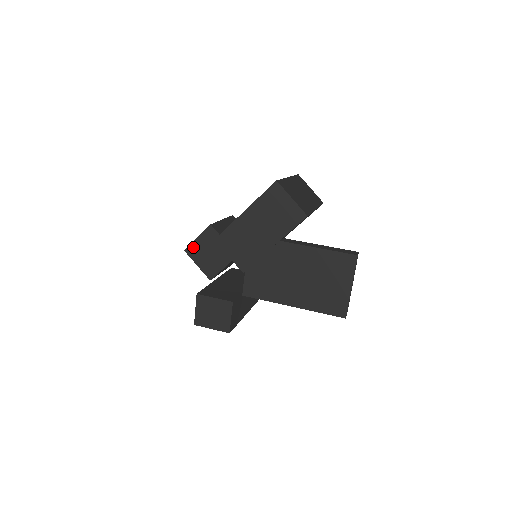
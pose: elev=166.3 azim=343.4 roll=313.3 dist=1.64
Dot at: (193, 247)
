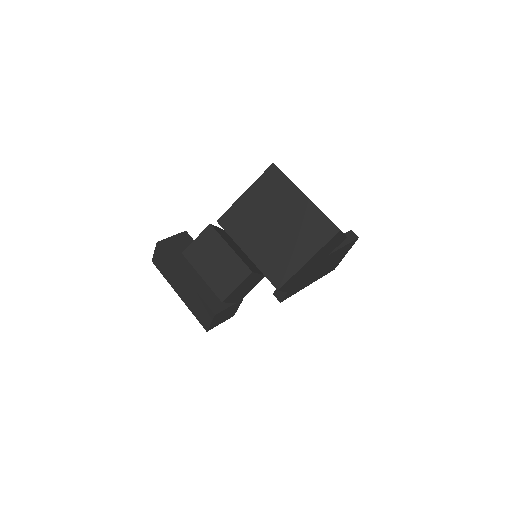
Dot at: (231, 295)
